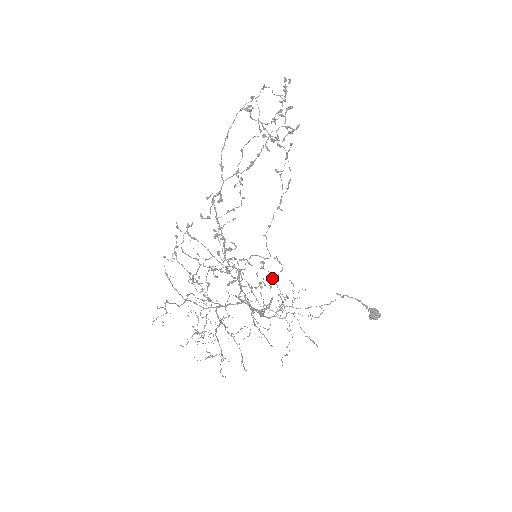
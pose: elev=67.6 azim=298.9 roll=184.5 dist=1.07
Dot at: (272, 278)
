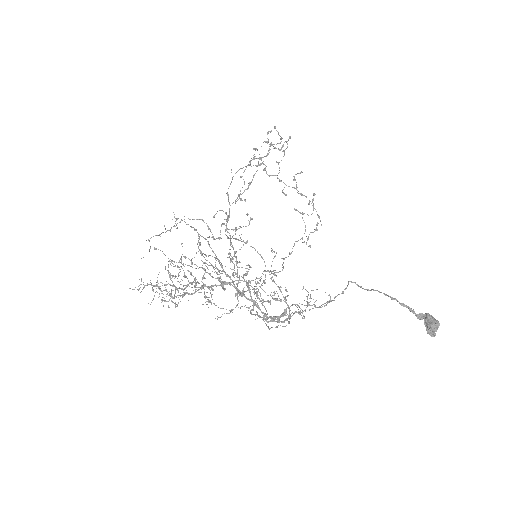
Dot at: (286, 291)
